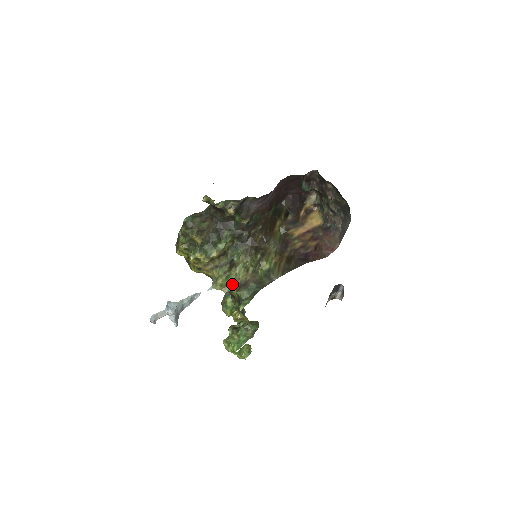
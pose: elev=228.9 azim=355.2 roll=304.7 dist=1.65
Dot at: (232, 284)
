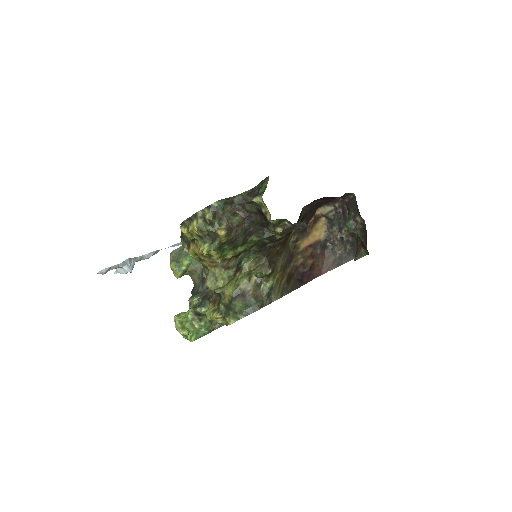
Dot at: (229, 288)
